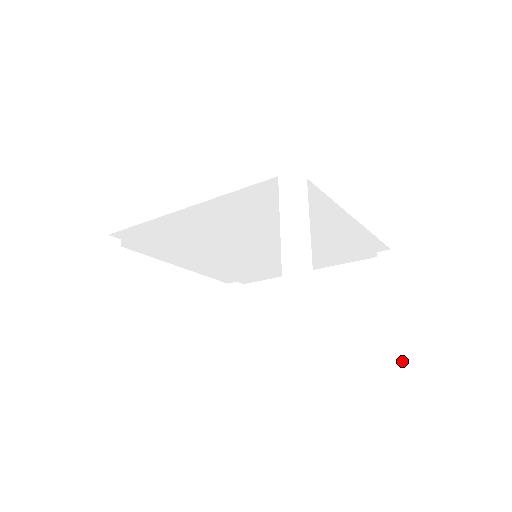
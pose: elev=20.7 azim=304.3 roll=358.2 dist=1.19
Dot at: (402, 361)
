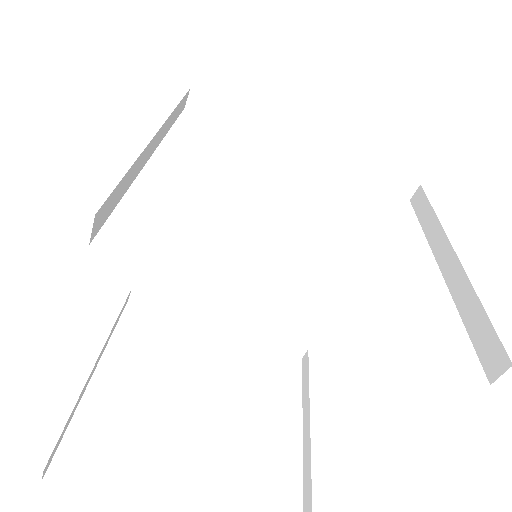
Dot at: (325, 458)
